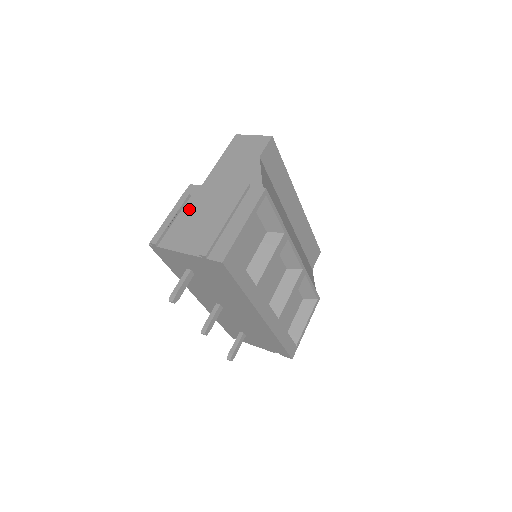
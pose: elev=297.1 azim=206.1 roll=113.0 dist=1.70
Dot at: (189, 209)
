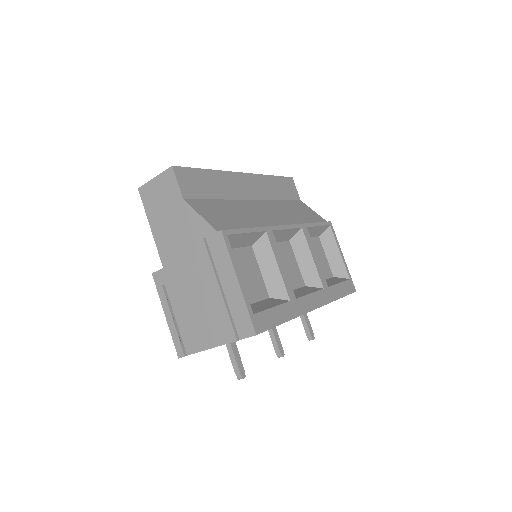
Dot at: (176, 300)
